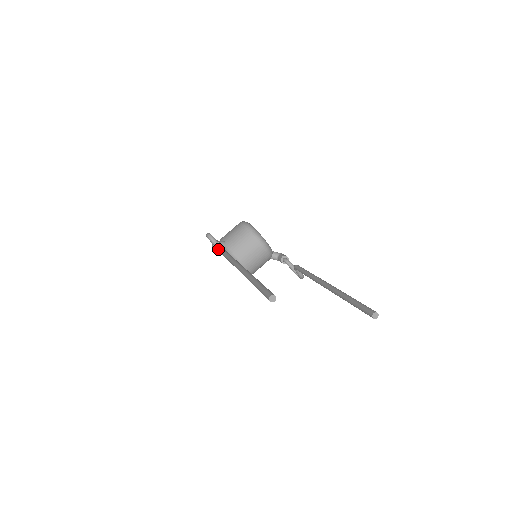
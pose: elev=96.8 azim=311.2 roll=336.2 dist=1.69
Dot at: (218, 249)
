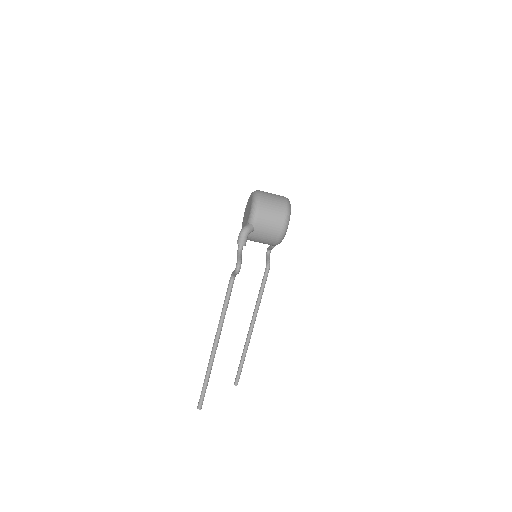
Dot at: (232, 274)
